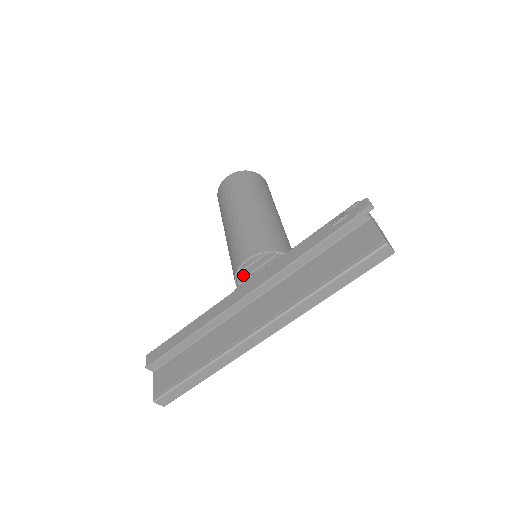
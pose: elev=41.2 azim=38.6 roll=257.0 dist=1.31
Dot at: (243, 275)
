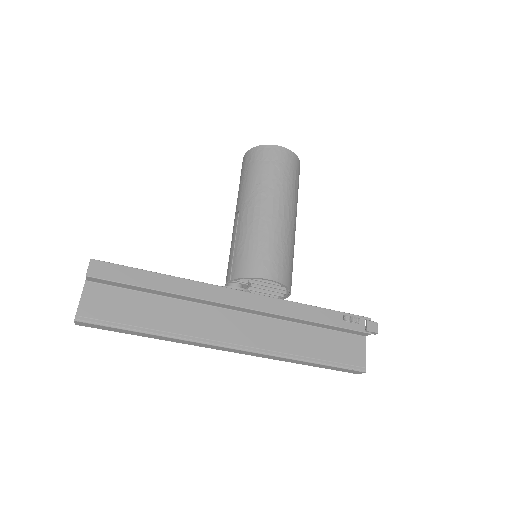
Dot at: occluded
